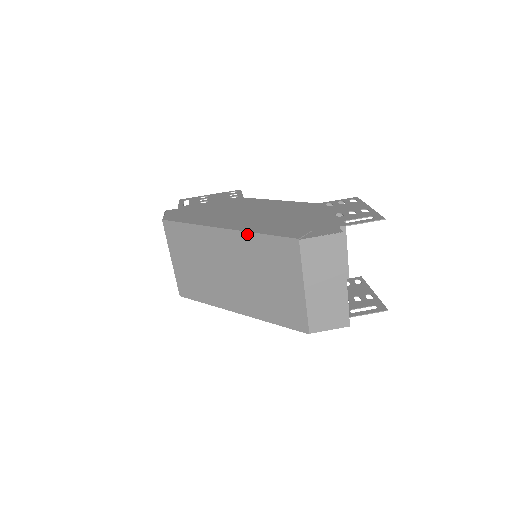
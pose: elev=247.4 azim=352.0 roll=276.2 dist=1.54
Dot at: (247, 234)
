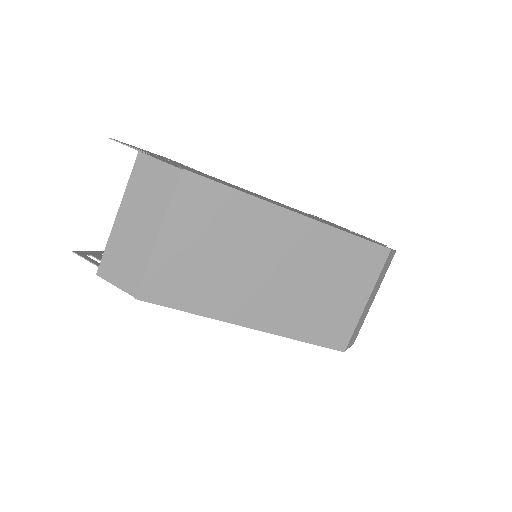
Dot at: (333, 230)
